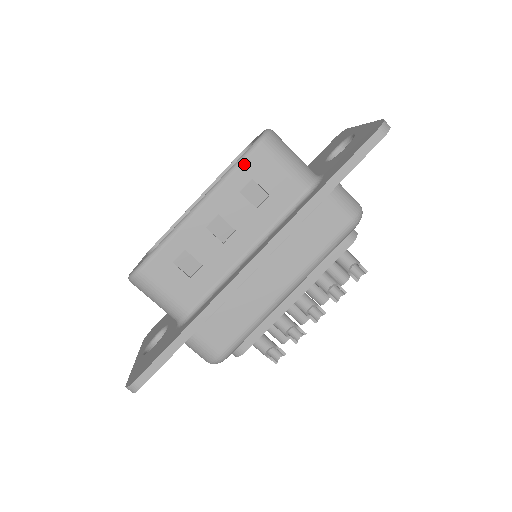
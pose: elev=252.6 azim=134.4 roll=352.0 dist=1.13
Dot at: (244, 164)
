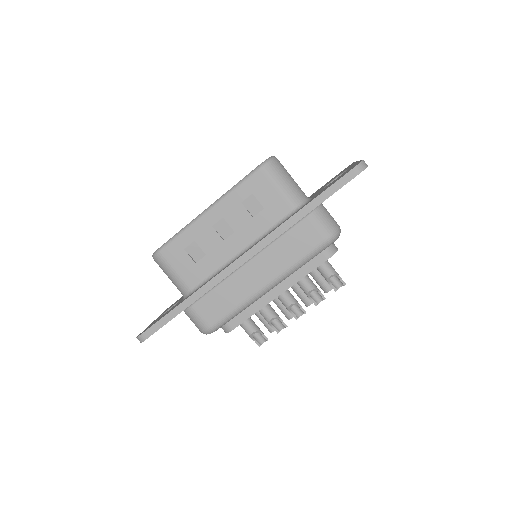
Dot at: (247, 181)
